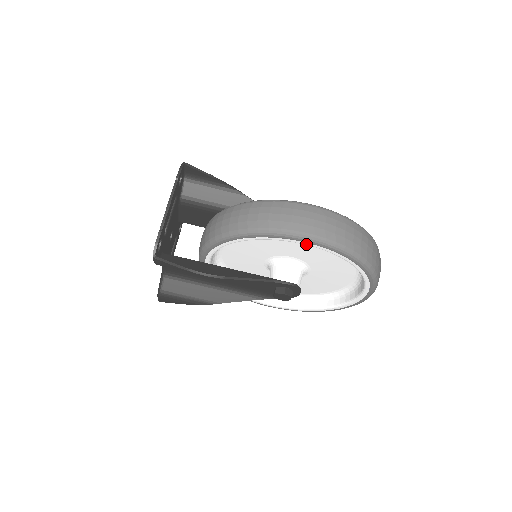
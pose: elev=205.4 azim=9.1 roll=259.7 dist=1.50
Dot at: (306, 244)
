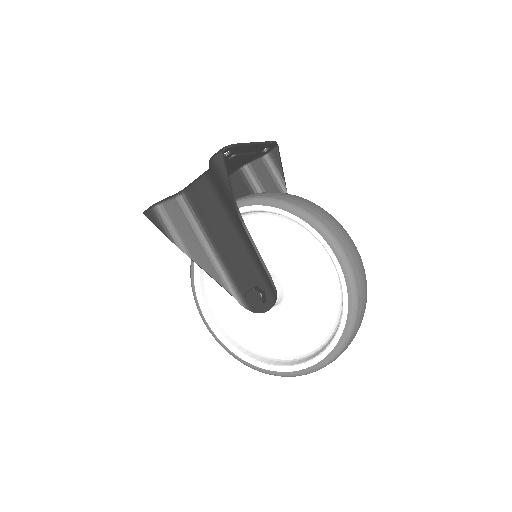
Dot at: (333, 257)
